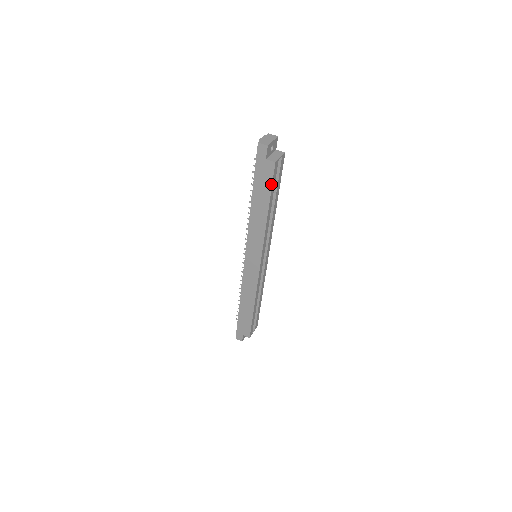
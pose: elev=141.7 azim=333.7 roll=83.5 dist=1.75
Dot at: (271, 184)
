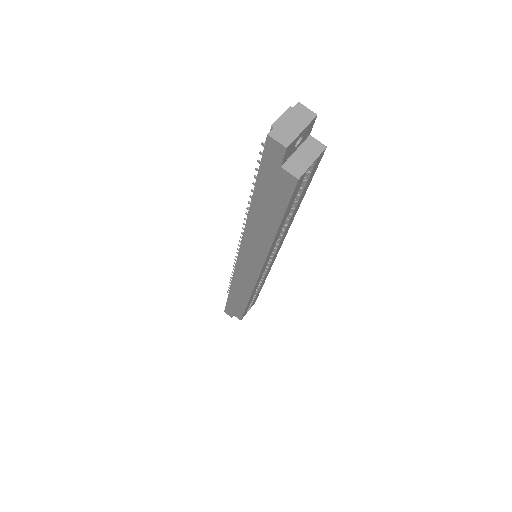
Dot at: (286, 204)
